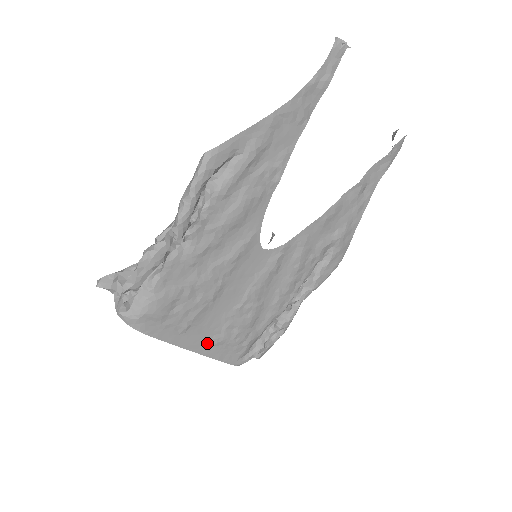
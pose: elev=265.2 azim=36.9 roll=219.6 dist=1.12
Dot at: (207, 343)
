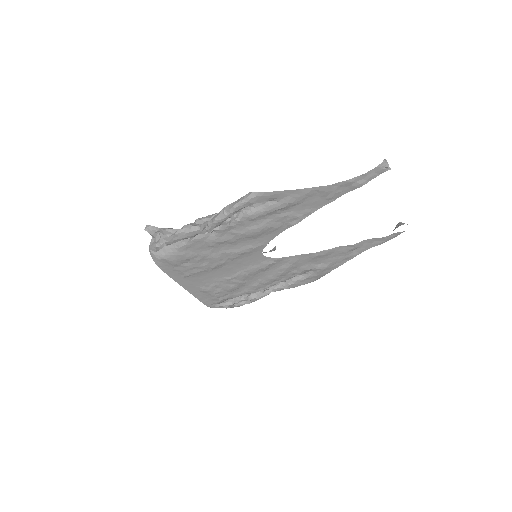
Dot at: (196, 288)
